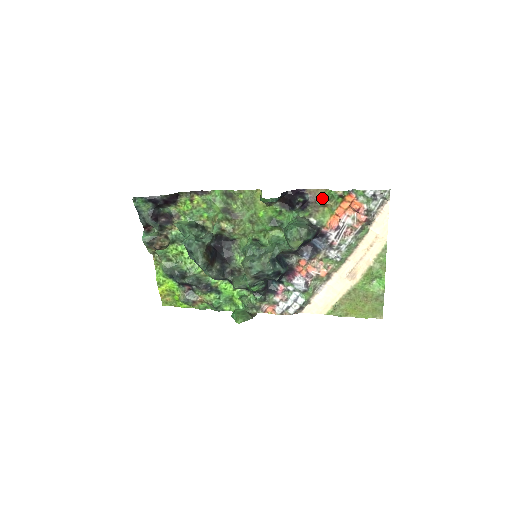
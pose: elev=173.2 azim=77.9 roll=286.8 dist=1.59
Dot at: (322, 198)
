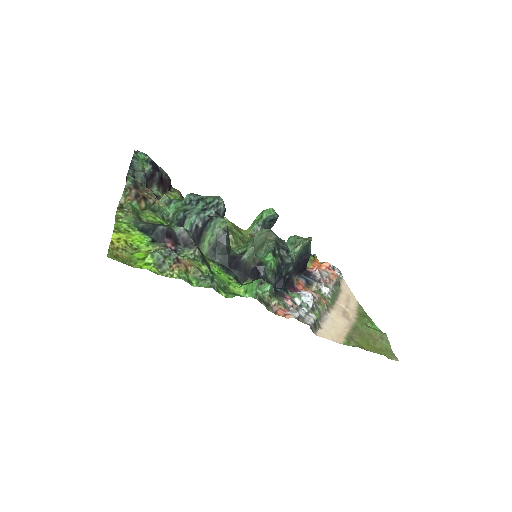
Dot at: occluded
